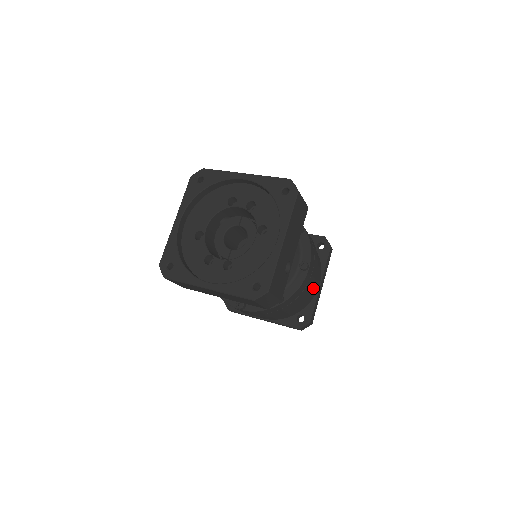
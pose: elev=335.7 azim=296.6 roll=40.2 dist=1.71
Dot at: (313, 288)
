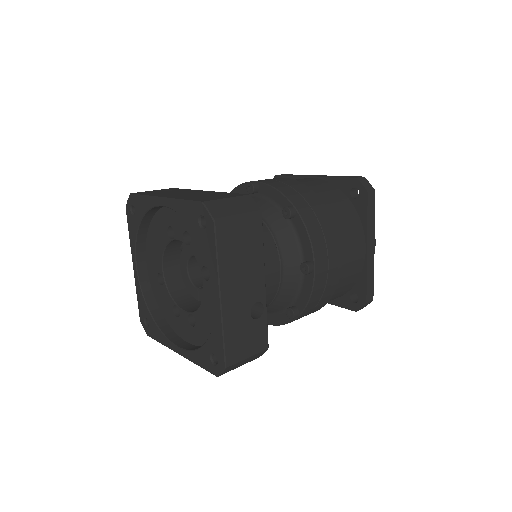
Dot at: (352, 265)
